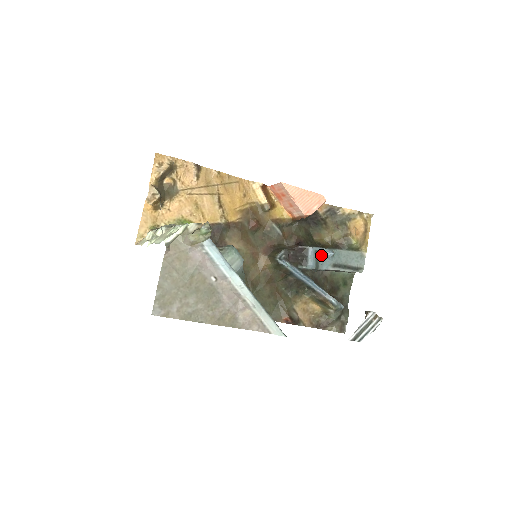
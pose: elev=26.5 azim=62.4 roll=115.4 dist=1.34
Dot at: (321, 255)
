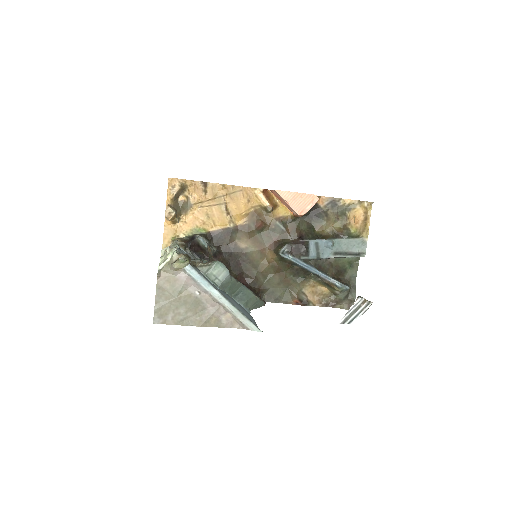
Dot at: (321, 246)
